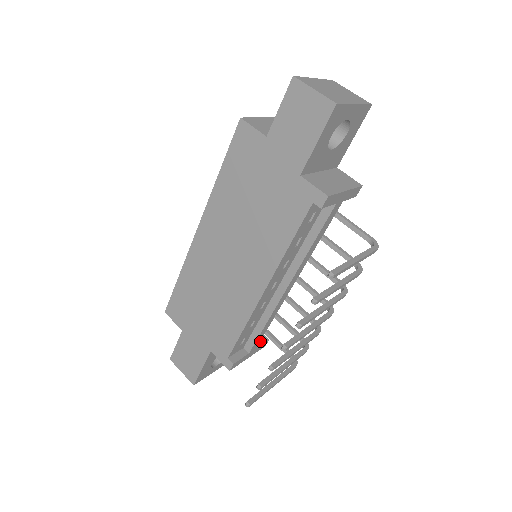
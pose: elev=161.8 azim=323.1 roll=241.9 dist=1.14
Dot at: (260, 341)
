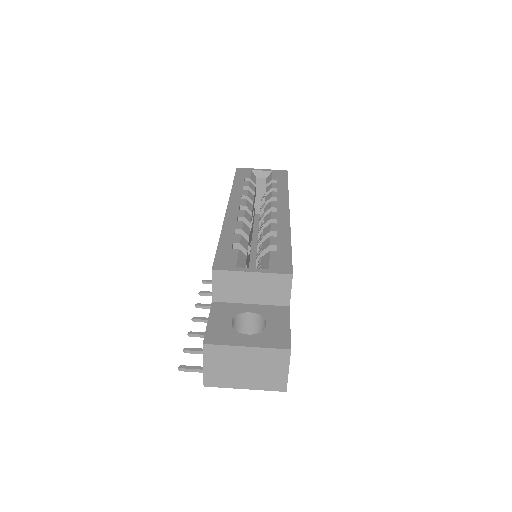
Dot at: occluded
